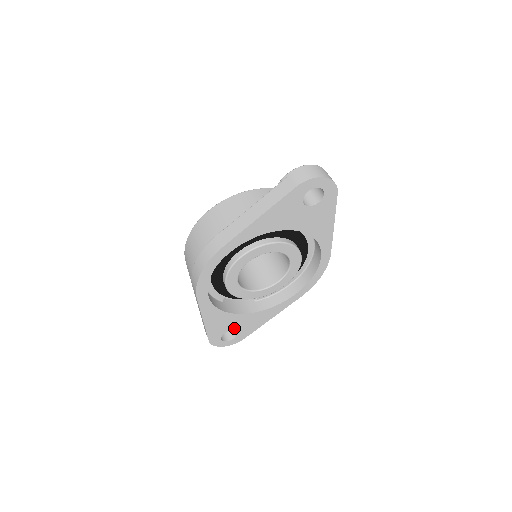
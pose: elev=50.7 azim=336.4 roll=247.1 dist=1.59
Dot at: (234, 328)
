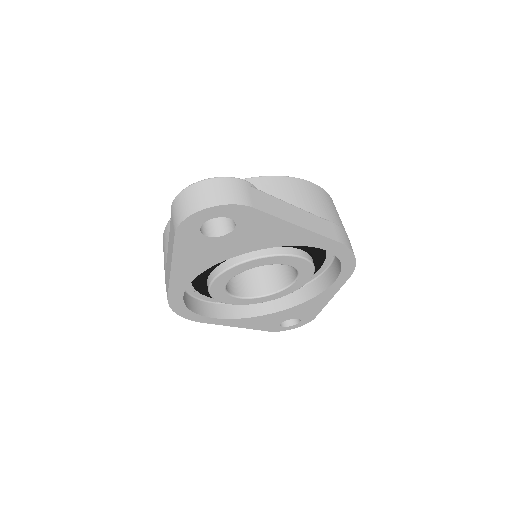
Dot at: (287, 318)
